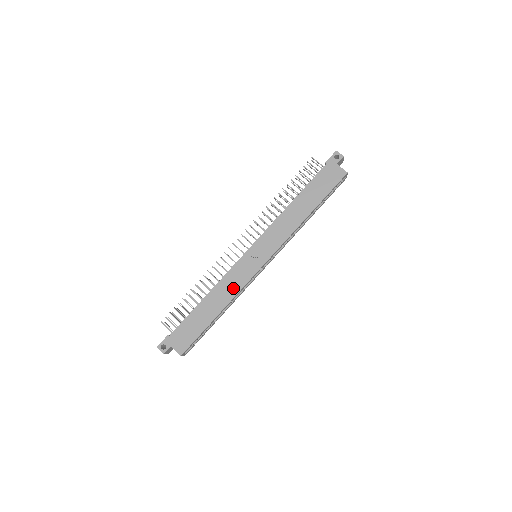
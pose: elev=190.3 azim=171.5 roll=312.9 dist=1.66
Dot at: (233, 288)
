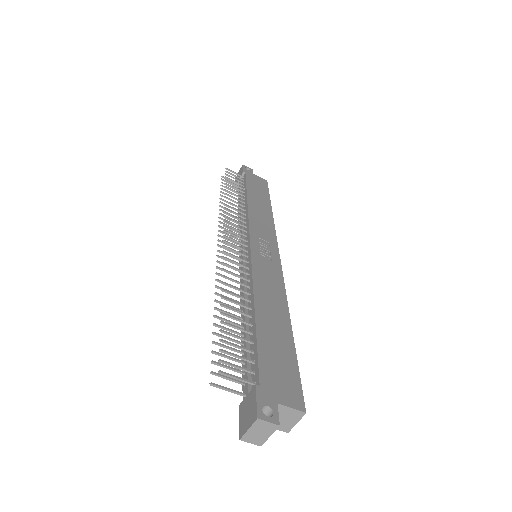
Dot at: (275, 287)
